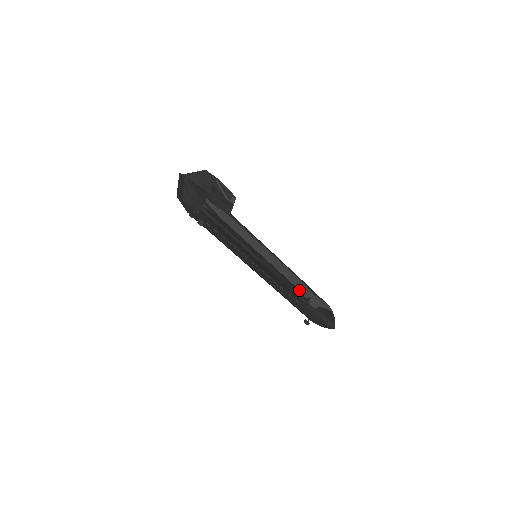
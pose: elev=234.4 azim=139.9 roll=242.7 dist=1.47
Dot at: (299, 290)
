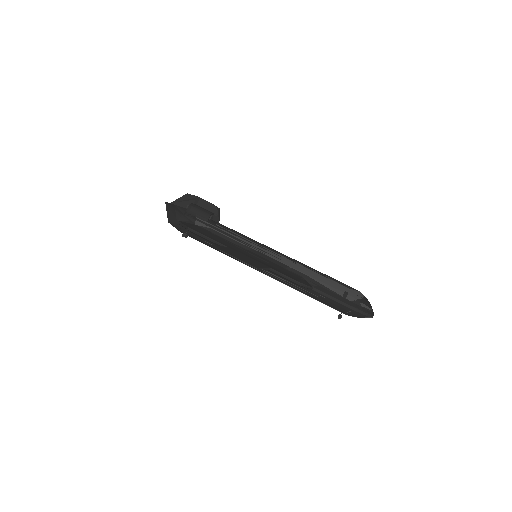
Dot at: (299, 276)
